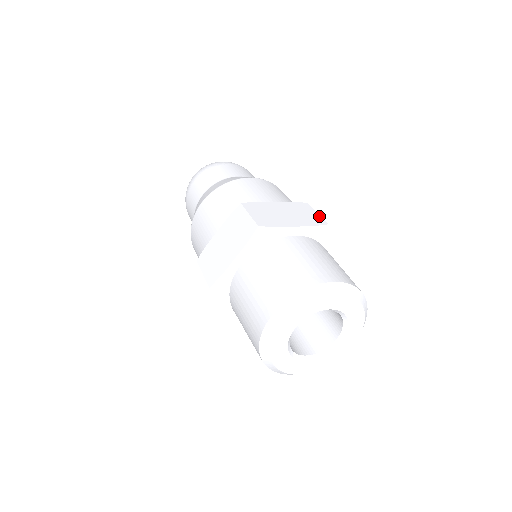
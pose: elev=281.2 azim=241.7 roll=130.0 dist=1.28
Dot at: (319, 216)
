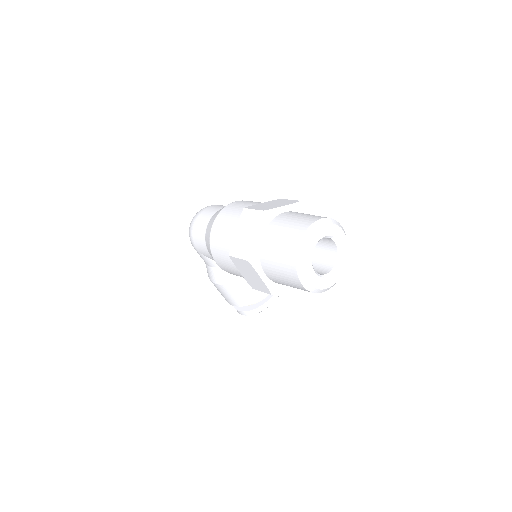
Dot at: (292, 200)
